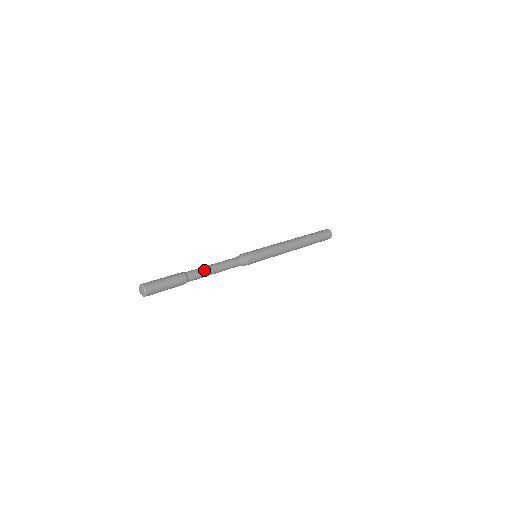
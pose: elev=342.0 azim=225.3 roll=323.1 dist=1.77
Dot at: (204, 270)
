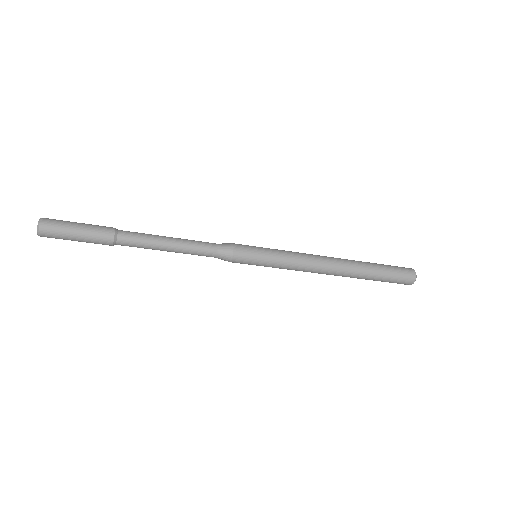
Dot at: (150, 235)
